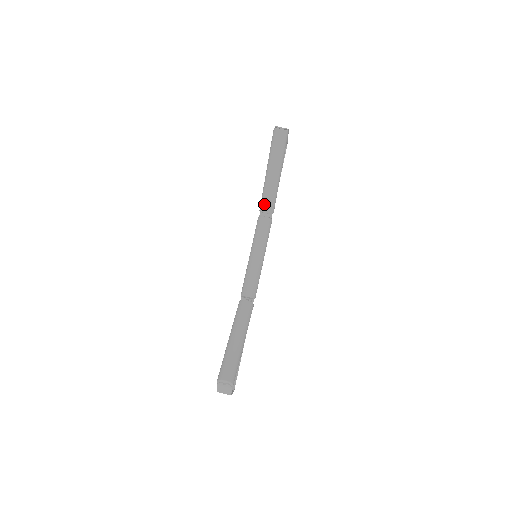
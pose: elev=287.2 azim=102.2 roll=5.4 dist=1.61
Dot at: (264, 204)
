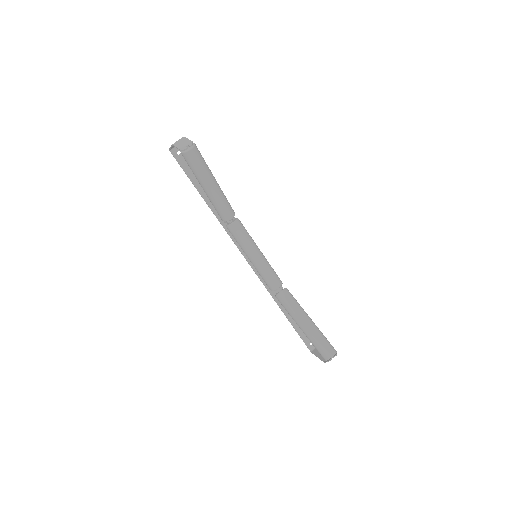
Dot at: (225, 215)
